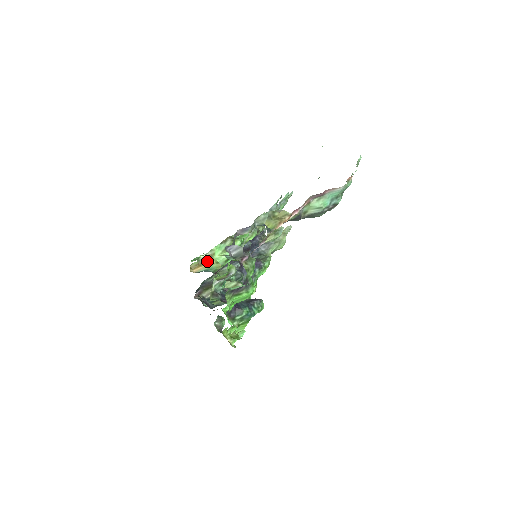
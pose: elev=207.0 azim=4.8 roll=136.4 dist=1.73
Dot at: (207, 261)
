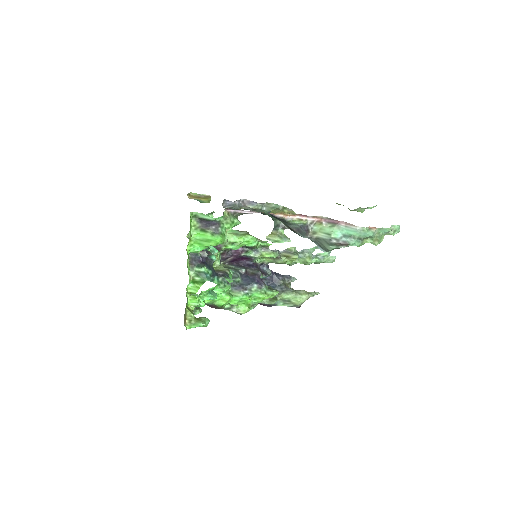
Dot at: (204, 198)
